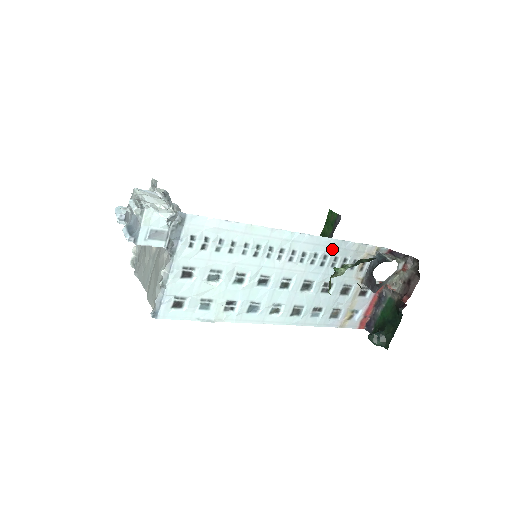
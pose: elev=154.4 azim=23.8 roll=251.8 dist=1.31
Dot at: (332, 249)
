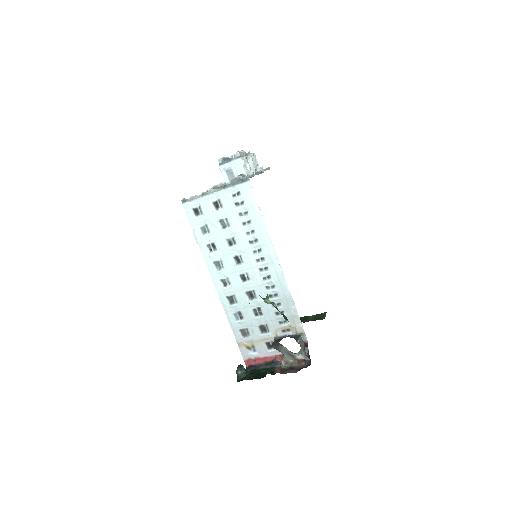
Dot at: (284, 296)
